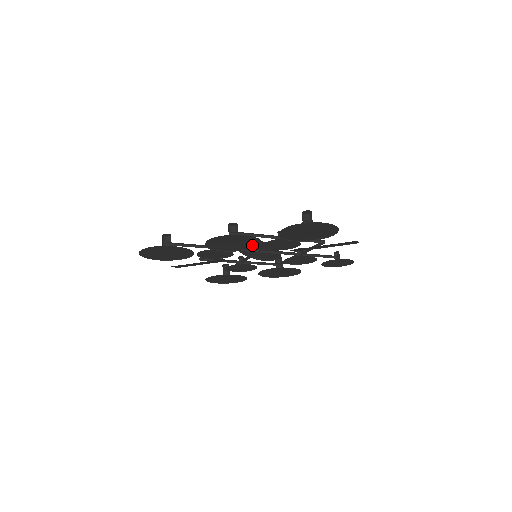
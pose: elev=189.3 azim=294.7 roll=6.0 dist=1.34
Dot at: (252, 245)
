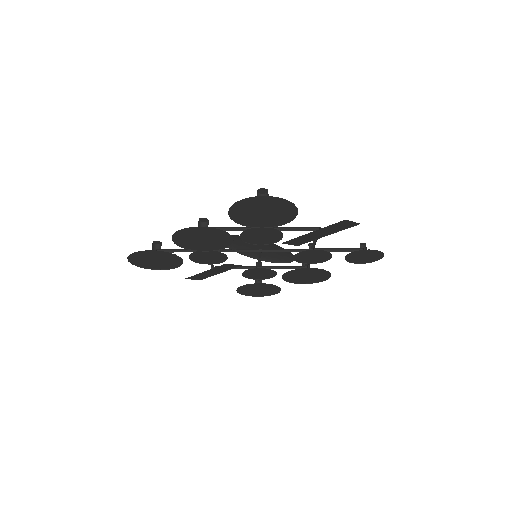
Dot at: (226, 240)
